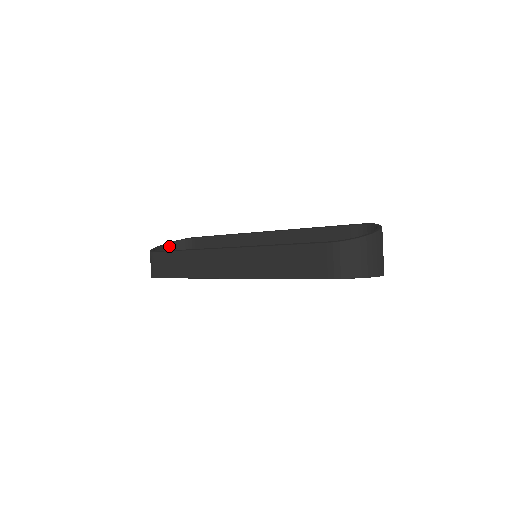
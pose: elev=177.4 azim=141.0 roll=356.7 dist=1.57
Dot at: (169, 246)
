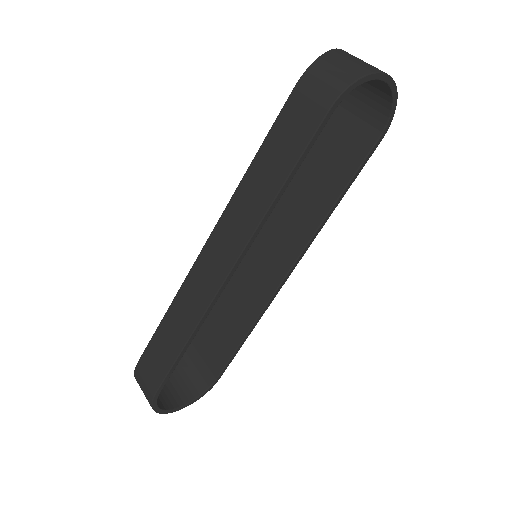
Dot at: occluded
